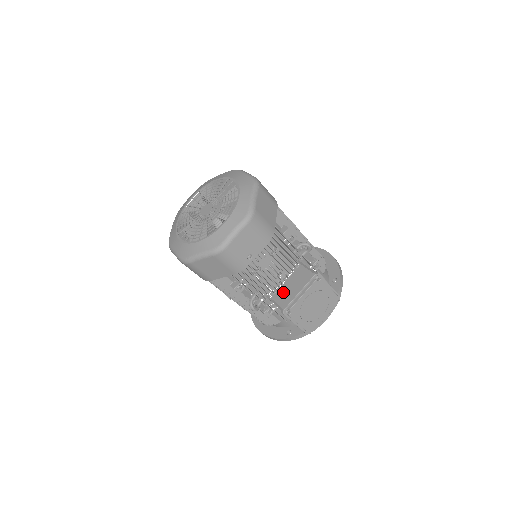
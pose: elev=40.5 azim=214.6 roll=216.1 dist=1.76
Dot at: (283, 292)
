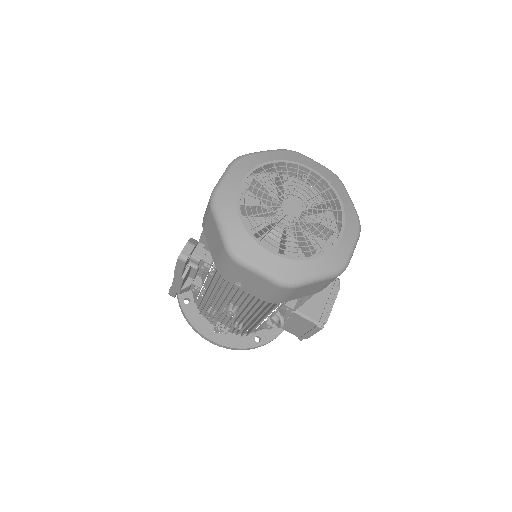
Dot at: (310, 302)
